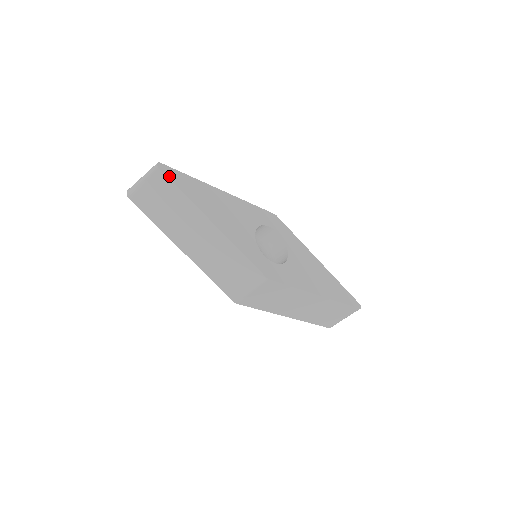
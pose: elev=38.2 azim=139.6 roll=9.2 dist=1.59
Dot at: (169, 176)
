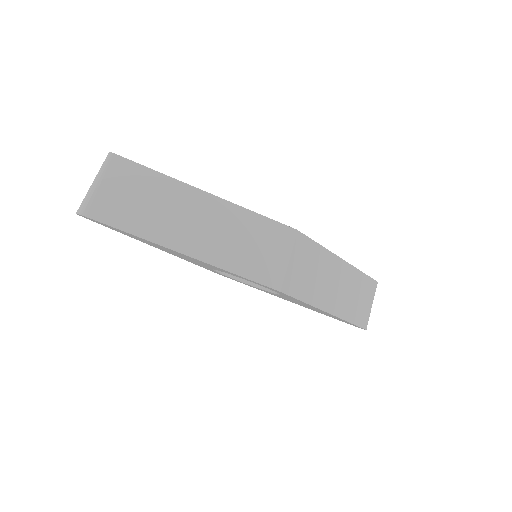
Dot at: (130, 161)
